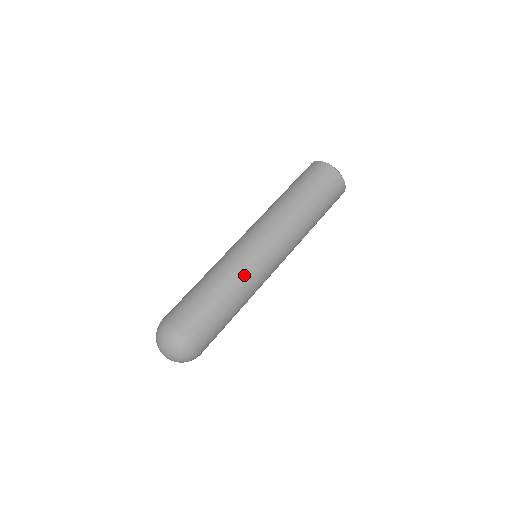
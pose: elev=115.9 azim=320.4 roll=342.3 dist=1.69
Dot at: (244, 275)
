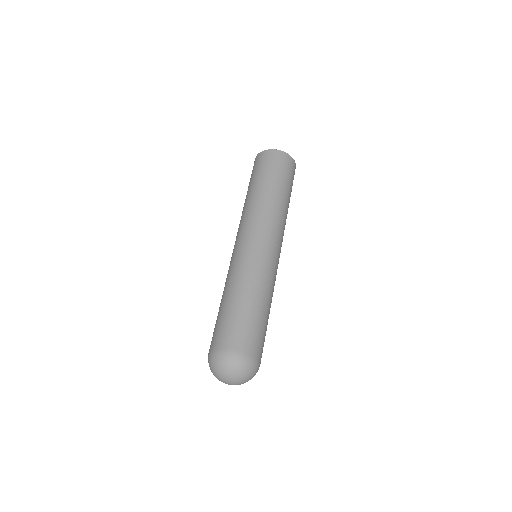
Dot at: (270, 280)
